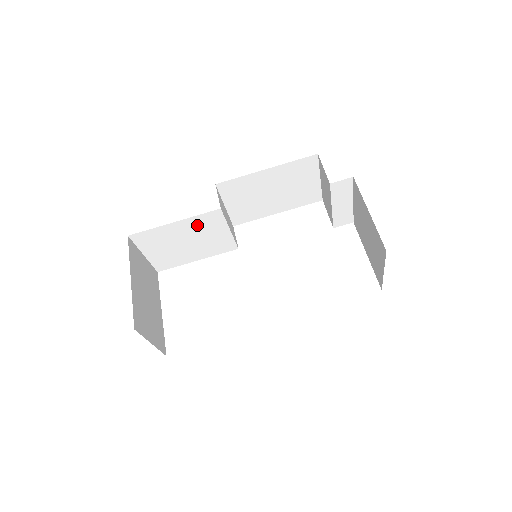
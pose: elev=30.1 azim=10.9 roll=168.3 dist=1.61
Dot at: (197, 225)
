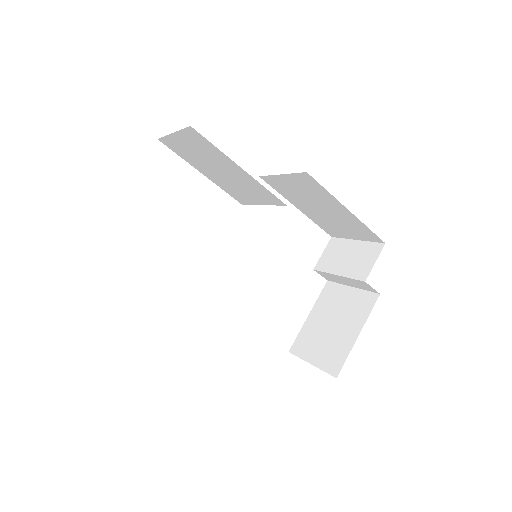
Dot at: (251, 184)
